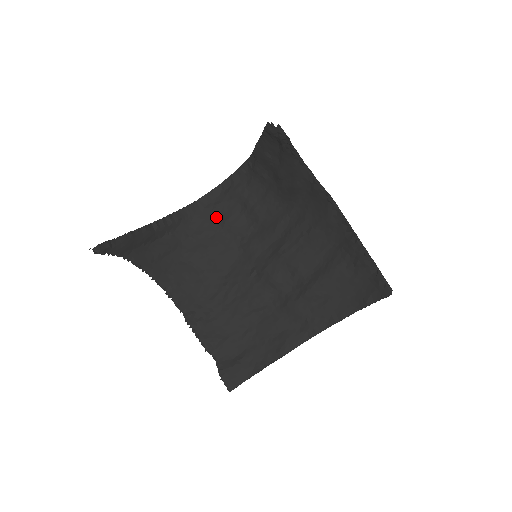
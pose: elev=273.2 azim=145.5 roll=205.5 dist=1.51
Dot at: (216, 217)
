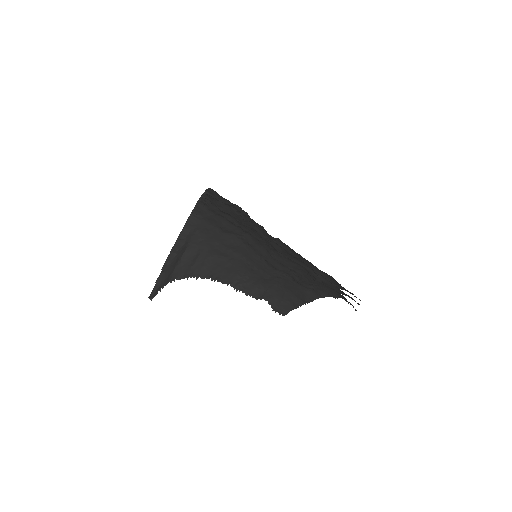
Dot at: (213, 224)
